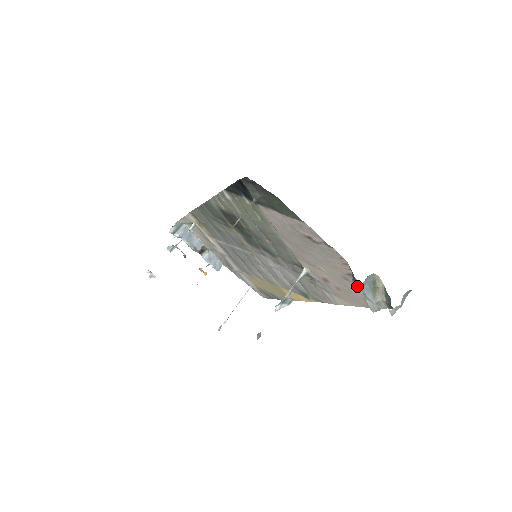
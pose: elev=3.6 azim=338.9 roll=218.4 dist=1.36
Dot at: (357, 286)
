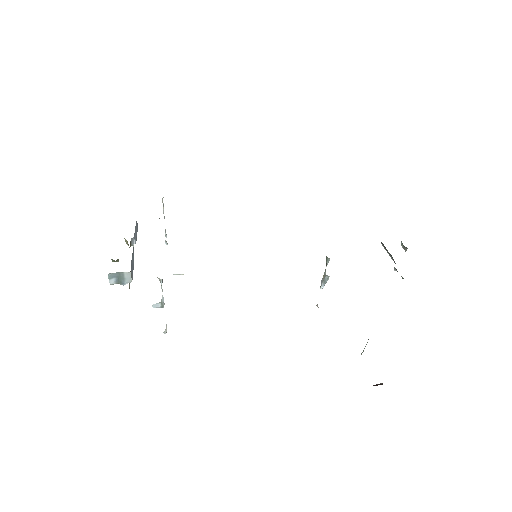
Dot at: occluded
